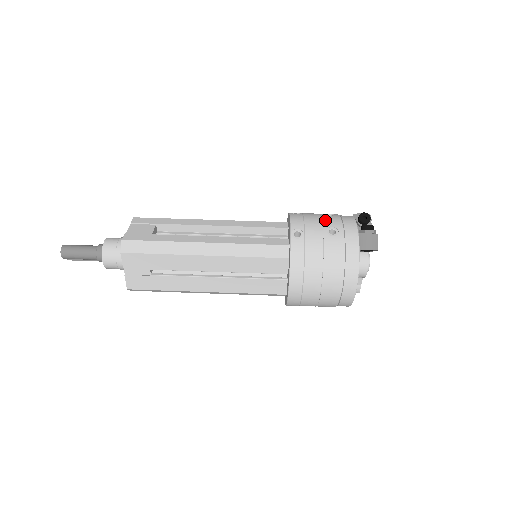
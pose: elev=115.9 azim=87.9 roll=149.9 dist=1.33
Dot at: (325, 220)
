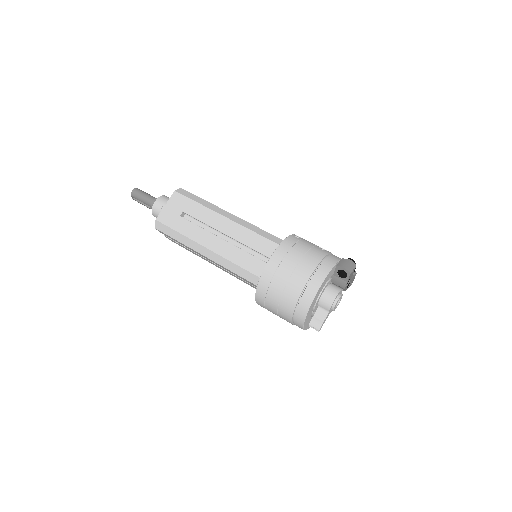
Dot at: occluded
